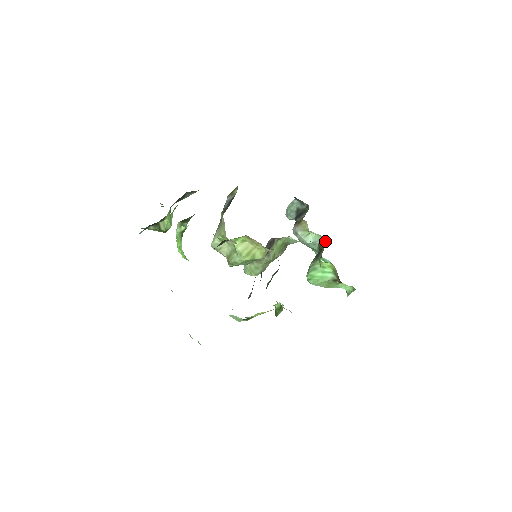
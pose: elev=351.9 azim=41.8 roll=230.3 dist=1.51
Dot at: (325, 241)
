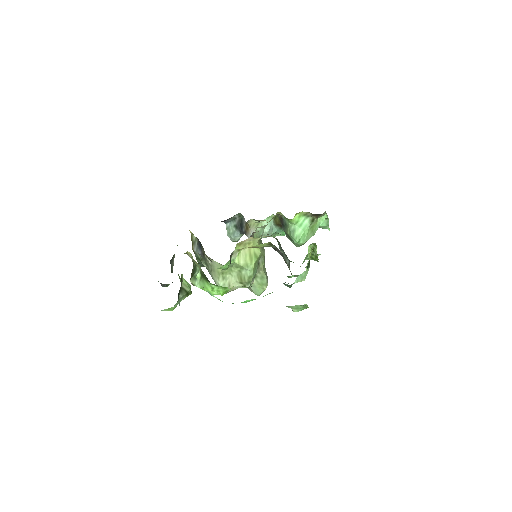
Dot at: (276, 216)
